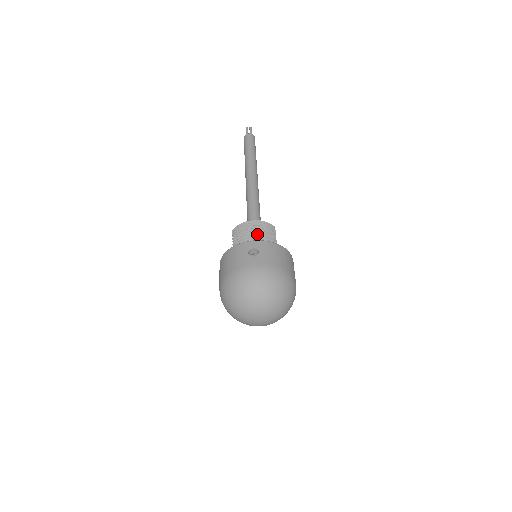
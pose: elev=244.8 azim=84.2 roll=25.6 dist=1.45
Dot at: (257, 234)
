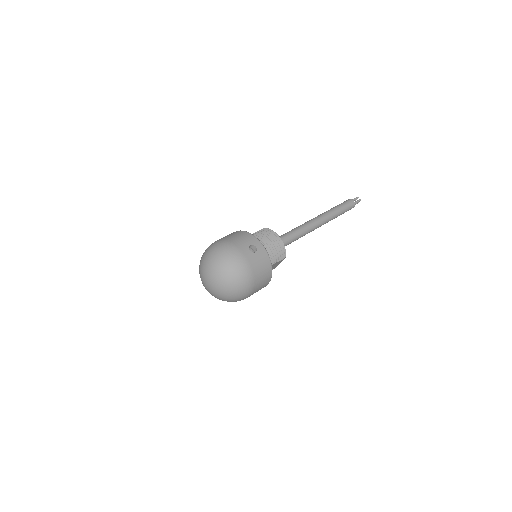
Dot at: (271, 245)
